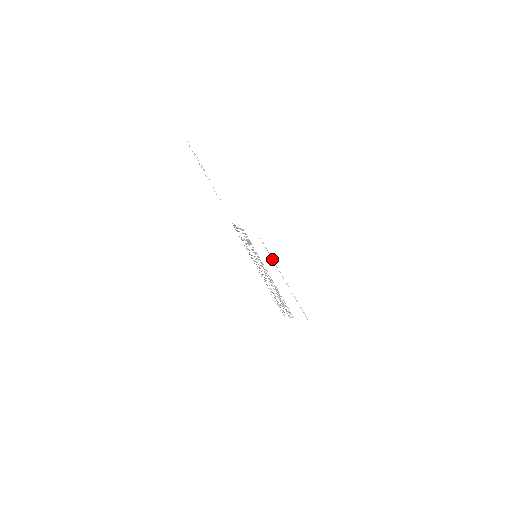
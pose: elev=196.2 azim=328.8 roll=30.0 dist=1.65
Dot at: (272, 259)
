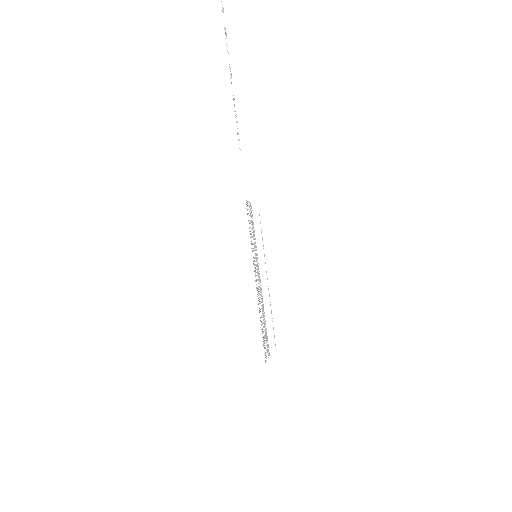
Dot at: (263, 245)
